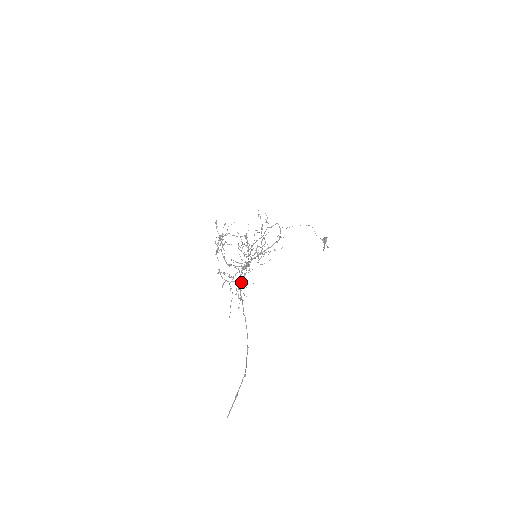
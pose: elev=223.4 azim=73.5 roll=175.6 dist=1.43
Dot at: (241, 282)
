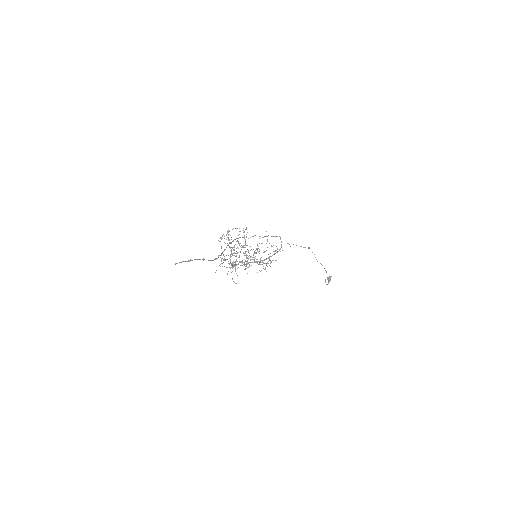
Dot at: occluded
